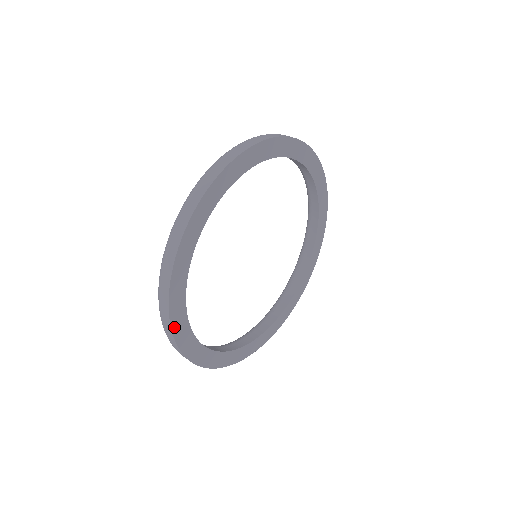
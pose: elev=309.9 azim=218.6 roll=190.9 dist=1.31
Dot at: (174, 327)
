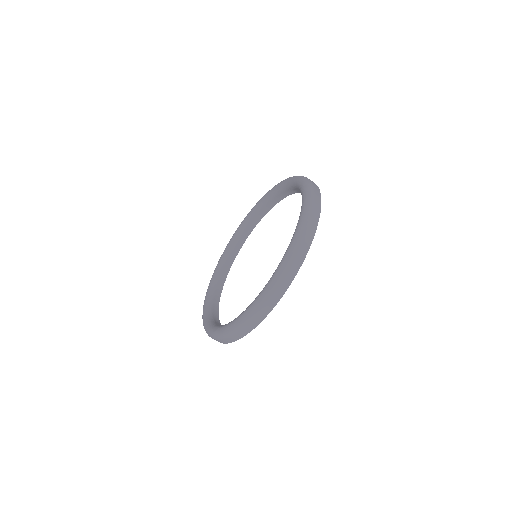
Dot at: (276, 302)
